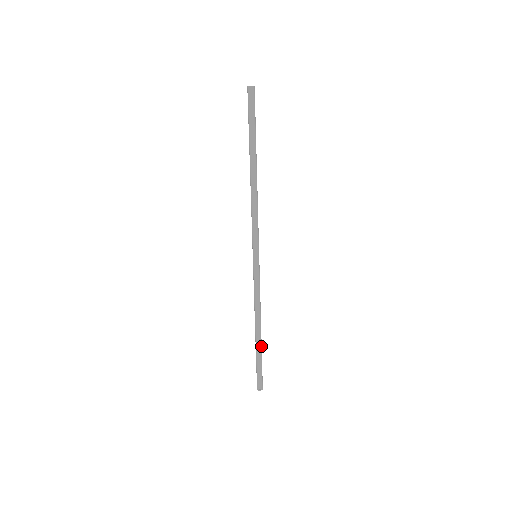
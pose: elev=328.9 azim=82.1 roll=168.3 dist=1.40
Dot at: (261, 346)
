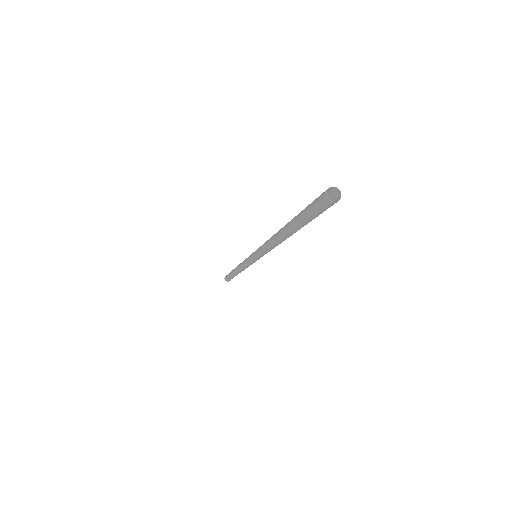
Dot at: occluded
